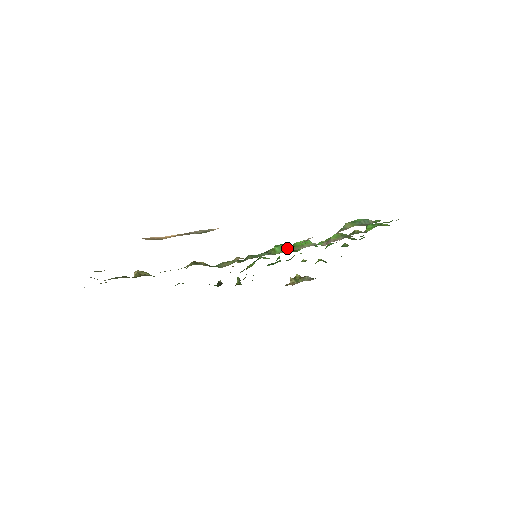
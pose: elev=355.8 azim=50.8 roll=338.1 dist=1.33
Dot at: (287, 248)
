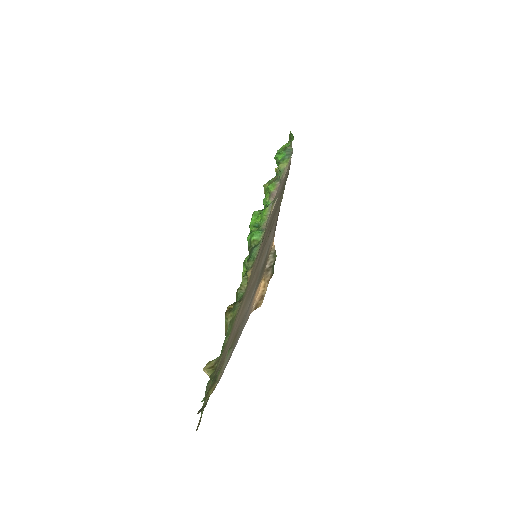
Dot at: (259, 229)
